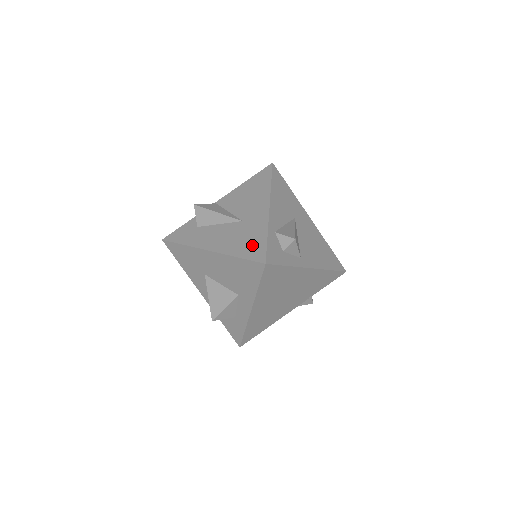
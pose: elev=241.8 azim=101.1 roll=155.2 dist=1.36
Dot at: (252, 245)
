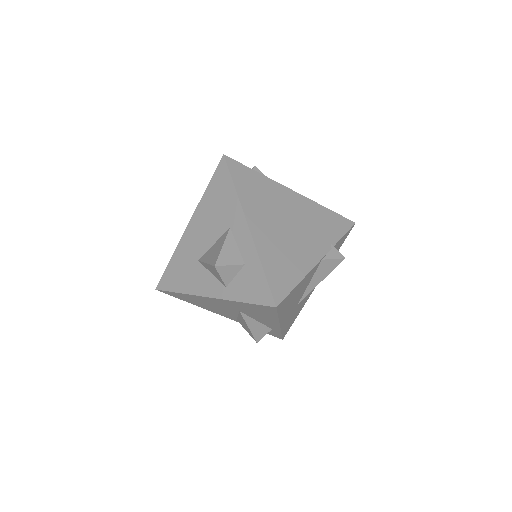
Dot at: occluded
